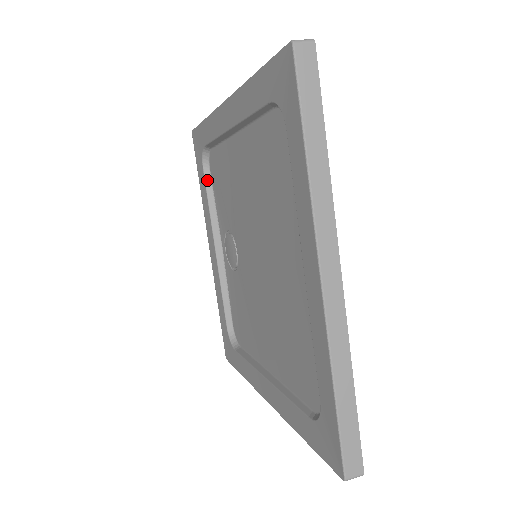
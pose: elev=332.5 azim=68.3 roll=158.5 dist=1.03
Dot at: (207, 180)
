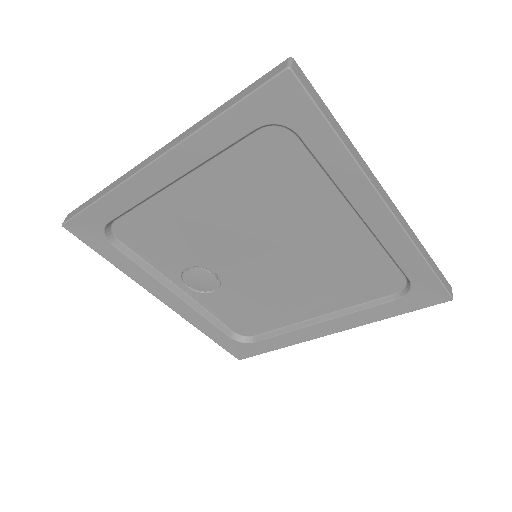
Dot at: (124, 251)
